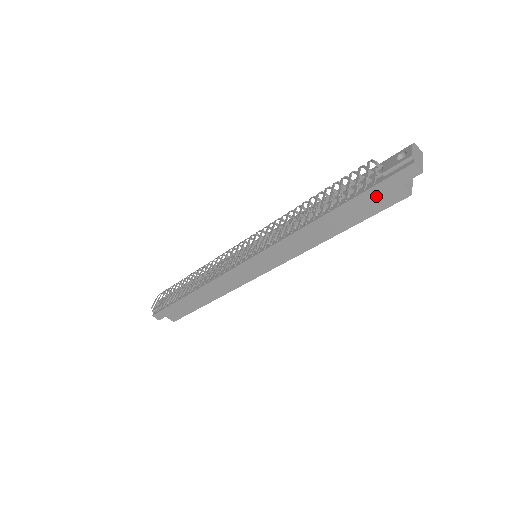
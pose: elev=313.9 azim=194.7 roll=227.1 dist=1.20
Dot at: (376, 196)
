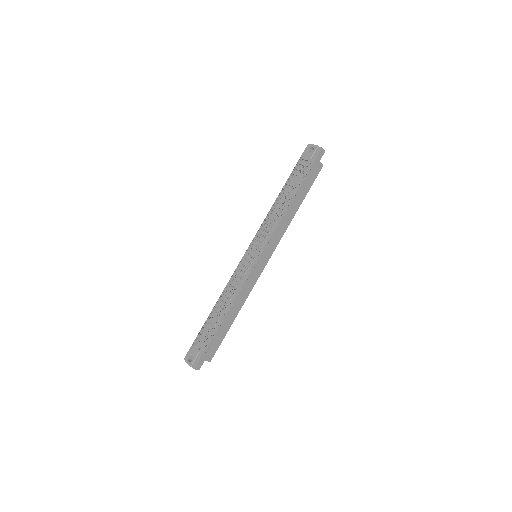
Dot at: (312, 173)
